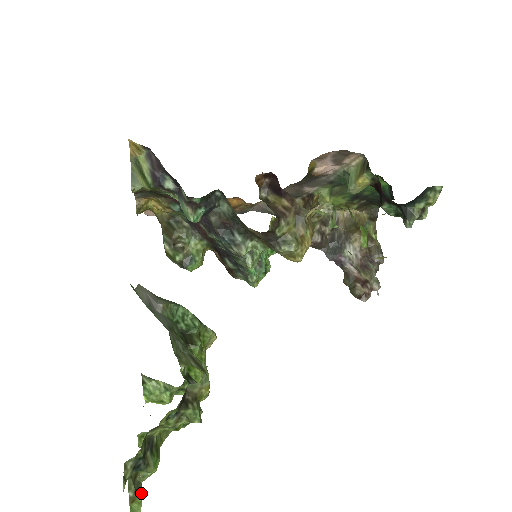
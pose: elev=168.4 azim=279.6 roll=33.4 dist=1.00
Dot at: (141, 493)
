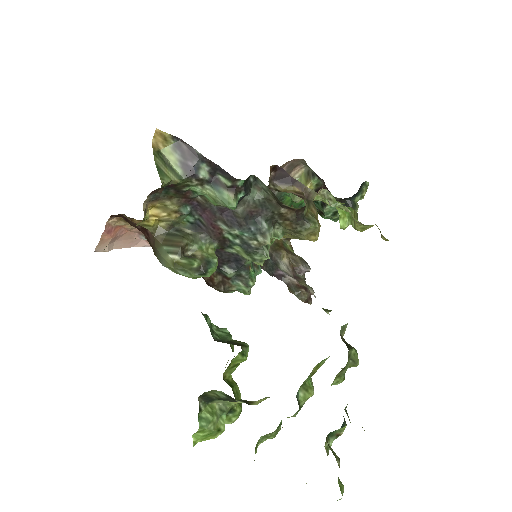
Dot at: occluded
